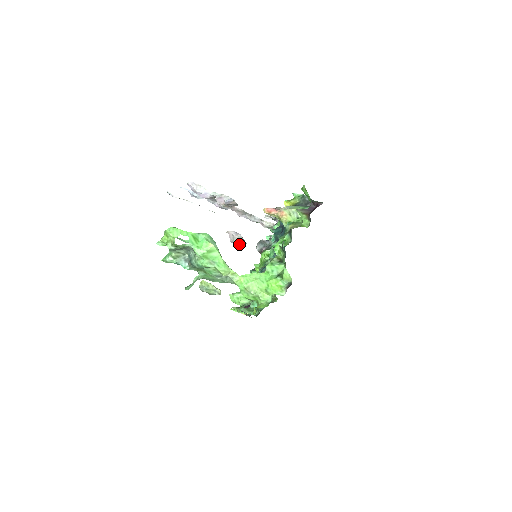
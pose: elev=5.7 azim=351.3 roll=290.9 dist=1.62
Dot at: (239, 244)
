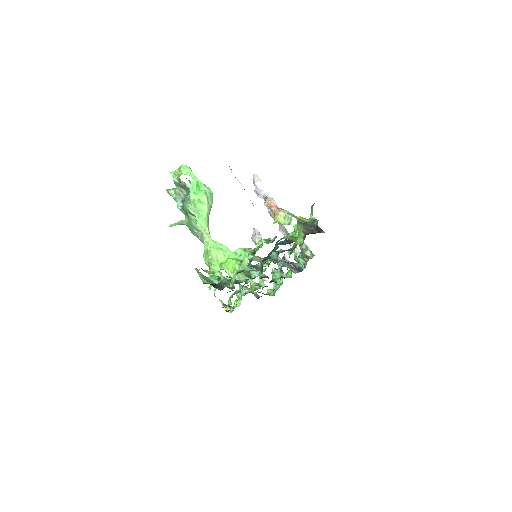
Dot at: occluded
